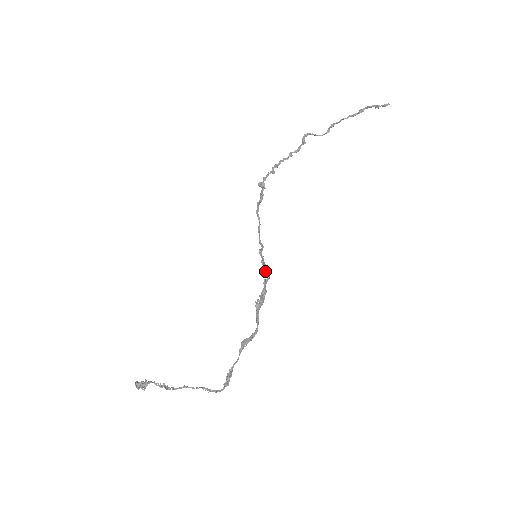
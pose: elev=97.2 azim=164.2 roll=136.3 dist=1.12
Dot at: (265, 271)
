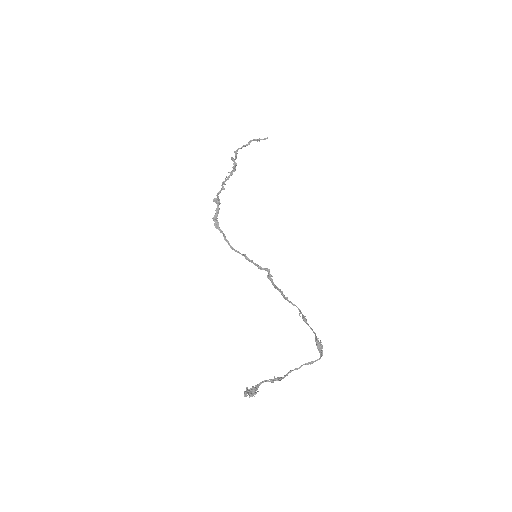
Dot at: (262, 268)
